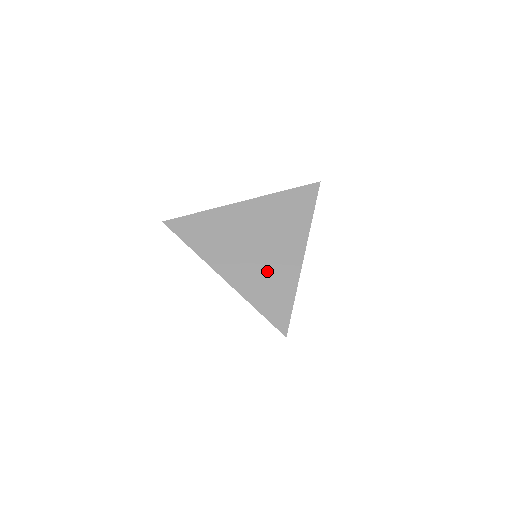
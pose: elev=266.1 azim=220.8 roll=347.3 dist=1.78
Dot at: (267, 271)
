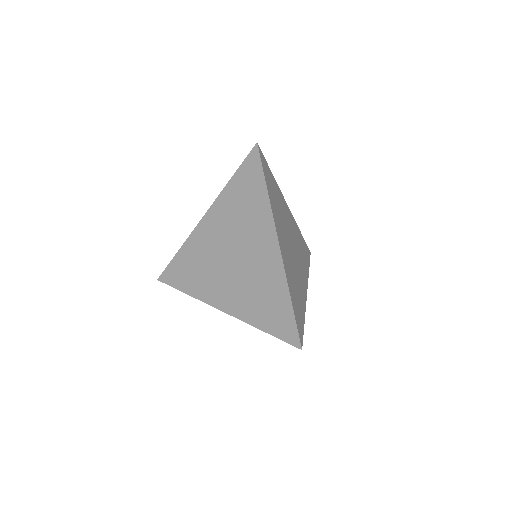
Dot at: (254, 284)
